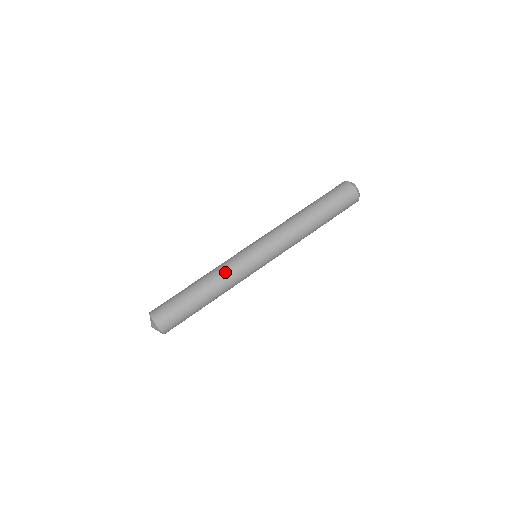
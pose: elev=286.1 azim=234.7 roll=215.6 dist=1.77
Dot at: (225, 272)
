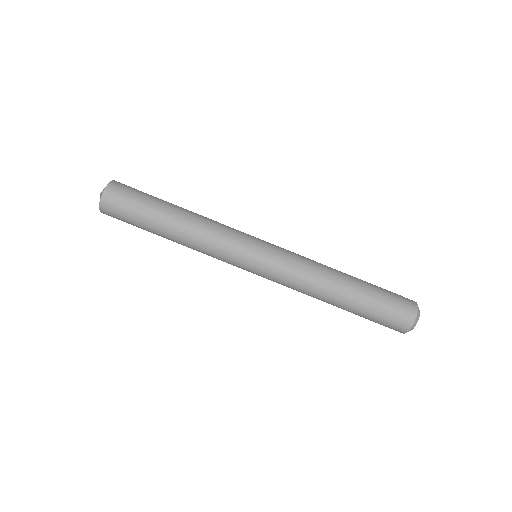
Dot at: (210, 235)
